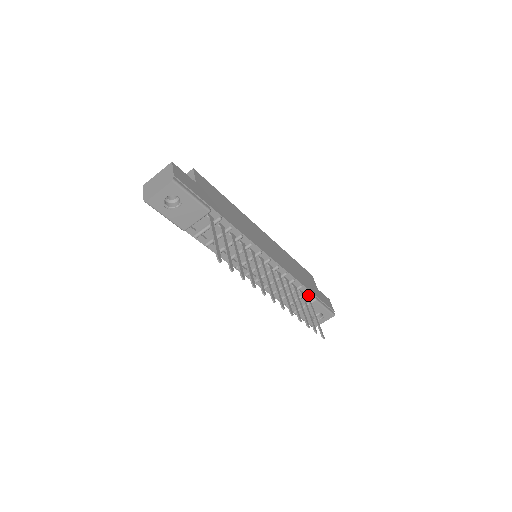
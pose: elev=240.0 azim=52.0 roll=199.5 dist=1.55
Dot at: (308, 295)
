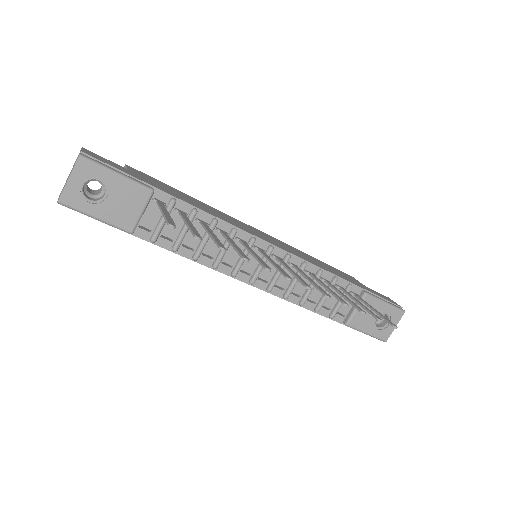
Dot at: (353, 291)
